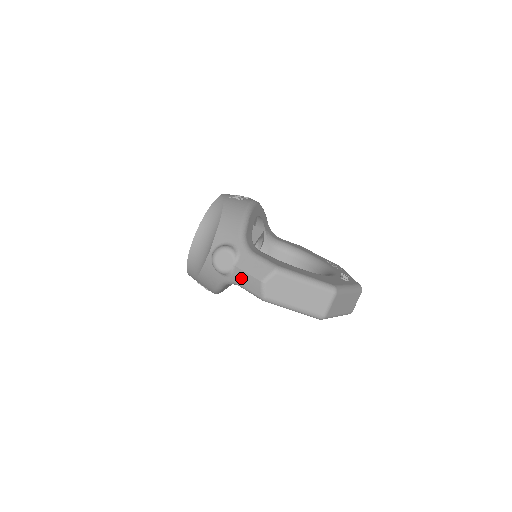
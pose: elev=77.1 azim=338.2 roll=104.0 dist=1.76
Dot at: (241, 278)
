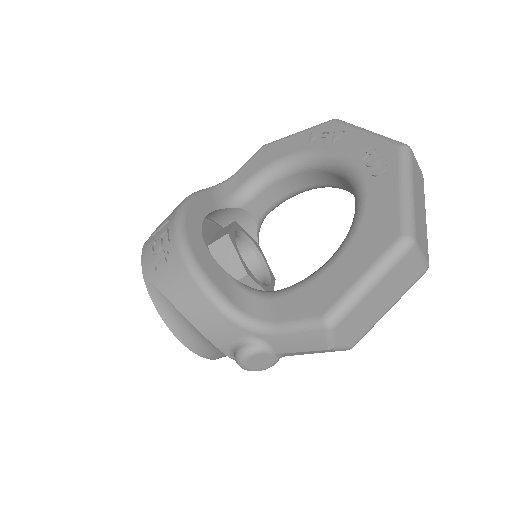
Dot at: occluded
